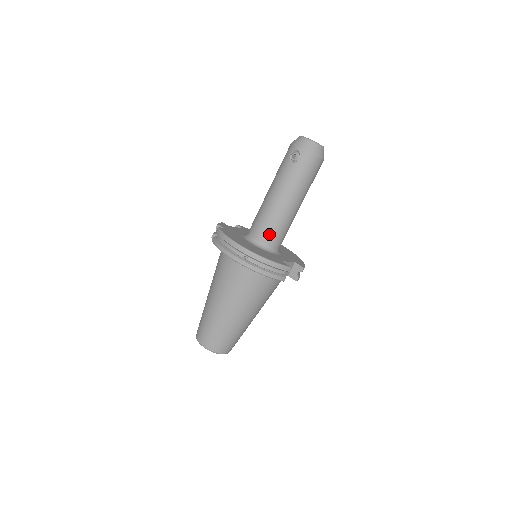
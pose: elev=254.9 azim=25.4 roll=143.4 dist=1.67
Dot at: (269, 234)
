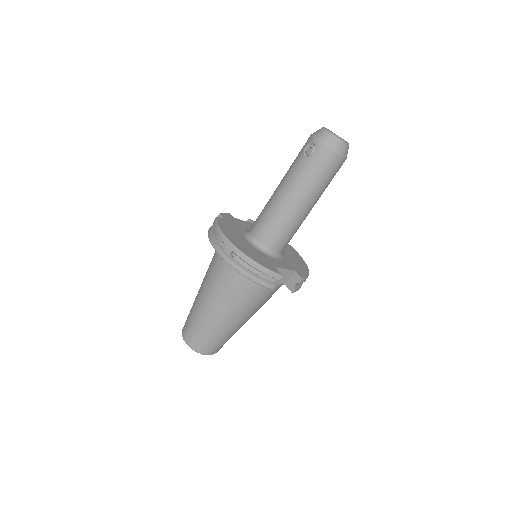
Dot at: (269, 234)
